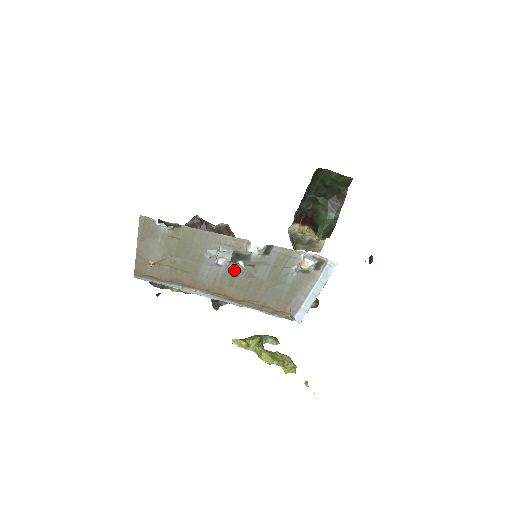
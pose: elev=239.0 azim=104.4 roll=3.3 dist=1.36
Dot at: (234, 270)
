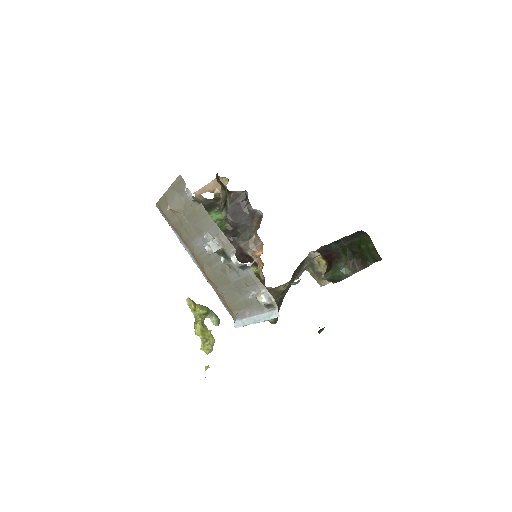
Dot at: (217, 259)
